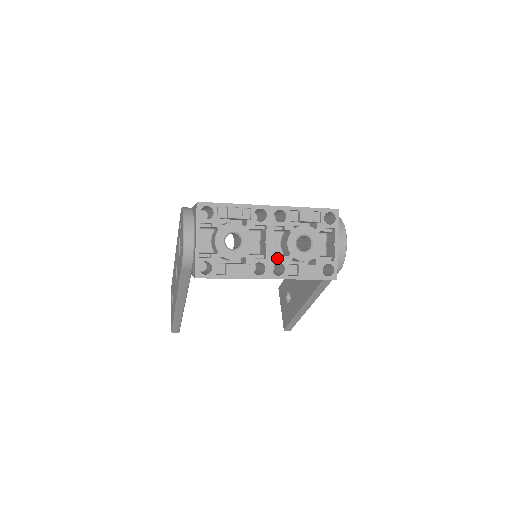
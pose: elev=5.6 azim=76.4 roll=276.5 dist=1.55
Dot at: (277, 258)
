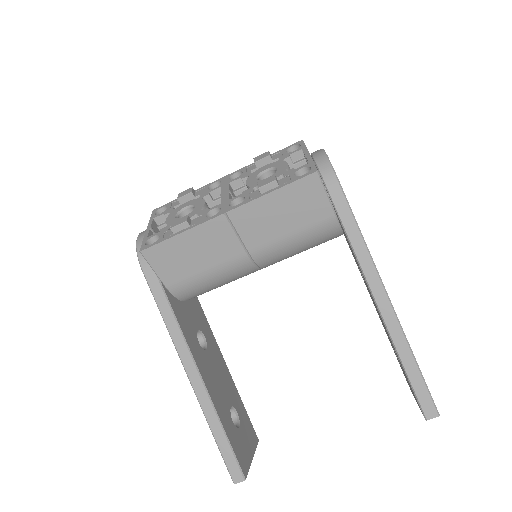
Dot at: occluded
